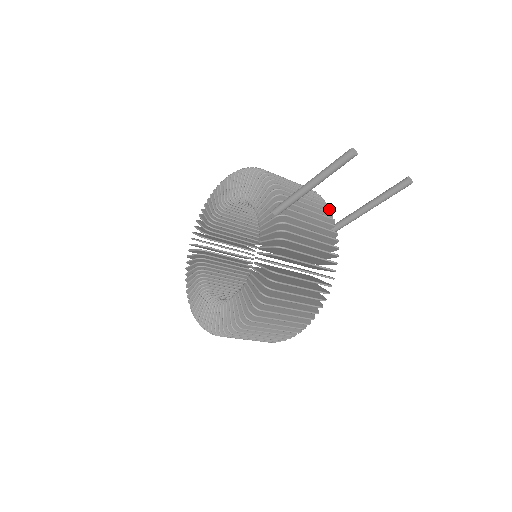
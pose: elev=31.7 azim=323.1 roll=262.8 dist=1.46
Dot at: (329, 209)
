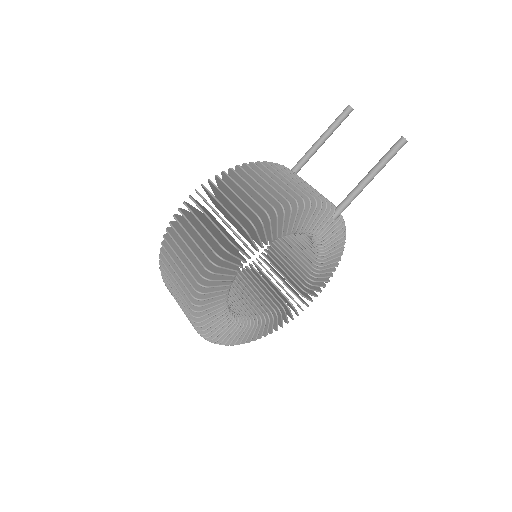
Dot at: (343, 221)
